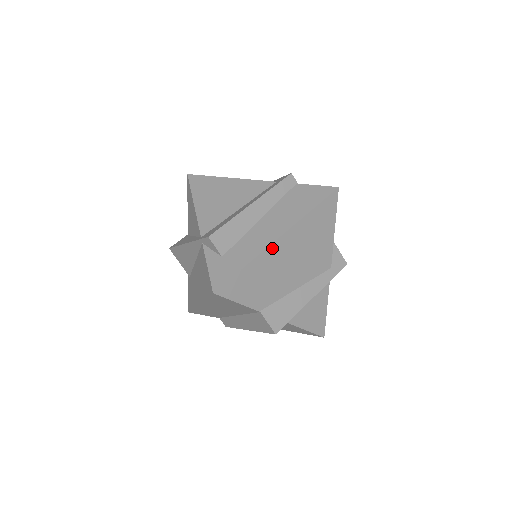
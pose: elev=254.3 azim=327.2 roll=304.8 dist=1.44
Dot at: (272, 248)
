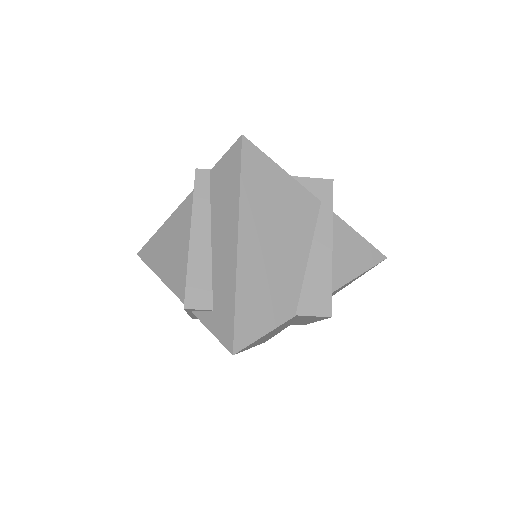
Dot at: (242, 259)
